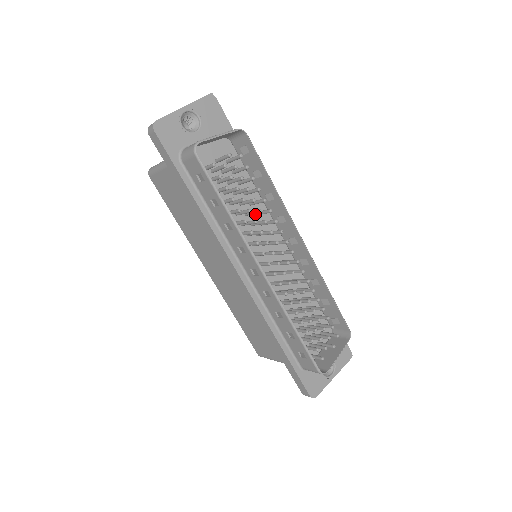
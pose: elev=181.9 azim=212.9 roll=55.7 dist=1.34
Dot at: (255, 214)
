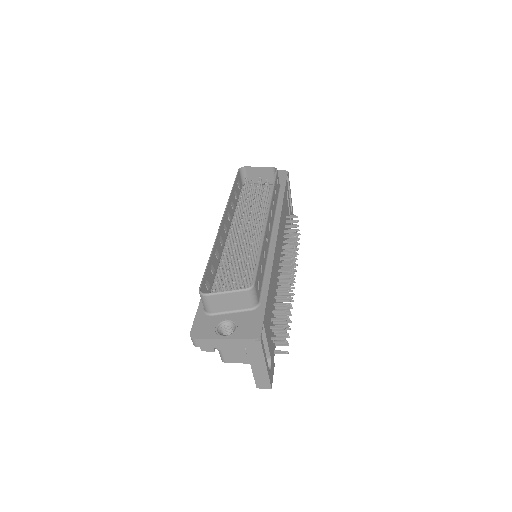
Dot at: (263, 218)
